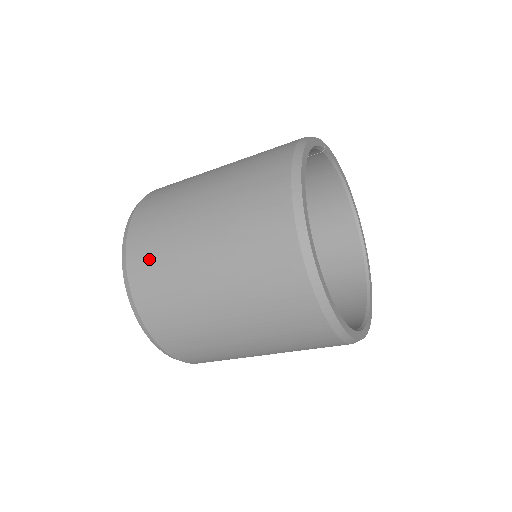
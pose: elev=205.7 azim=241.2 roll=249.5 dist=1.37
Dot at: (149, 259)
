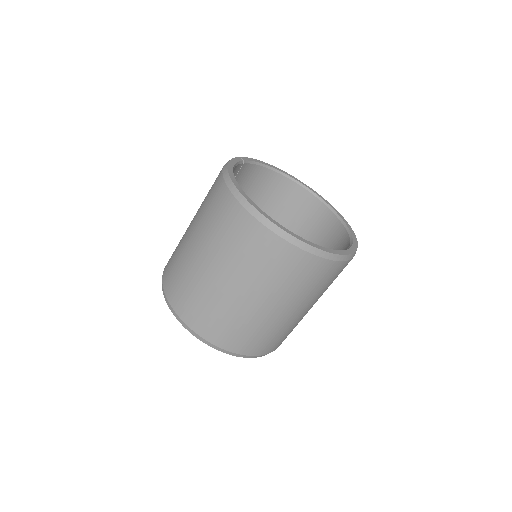
Dot at: (192, 306)
